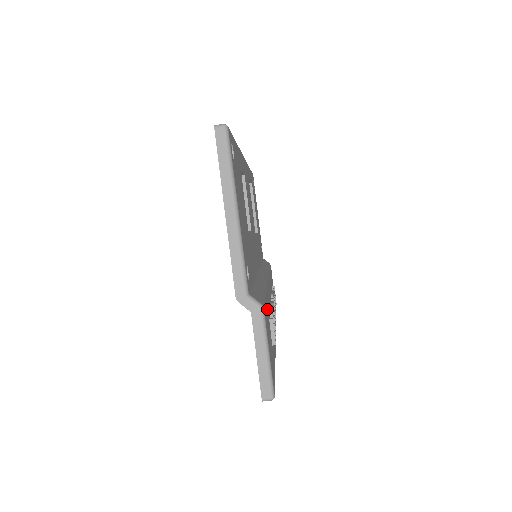
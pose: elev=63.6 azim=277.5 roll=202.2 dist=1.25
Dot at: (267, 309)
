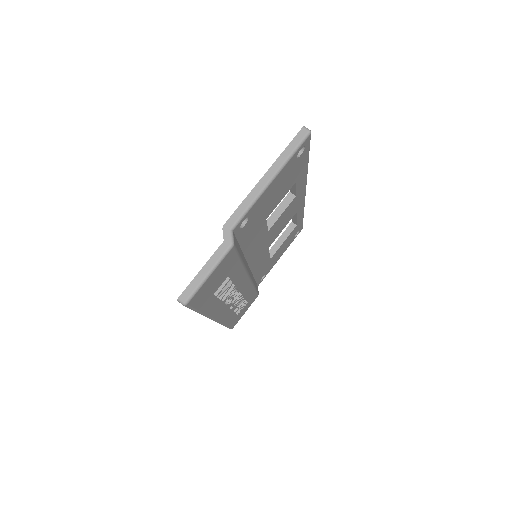
Dot at: (233, 267)
